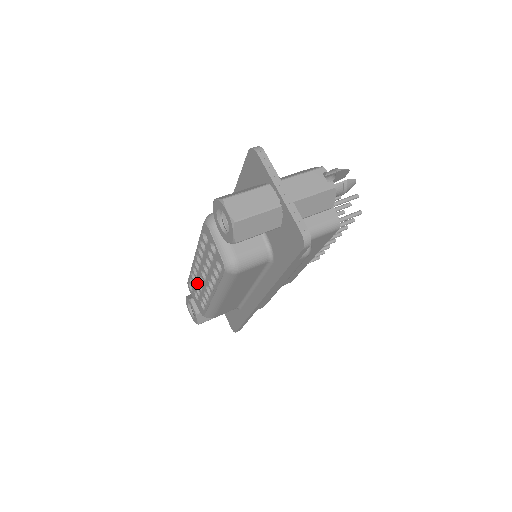
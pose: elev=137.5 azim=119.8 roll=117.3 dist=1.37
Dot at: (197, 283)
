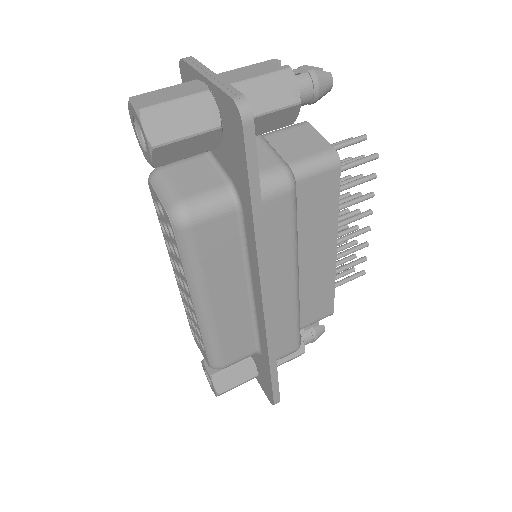
Dot at: (188, 311)
